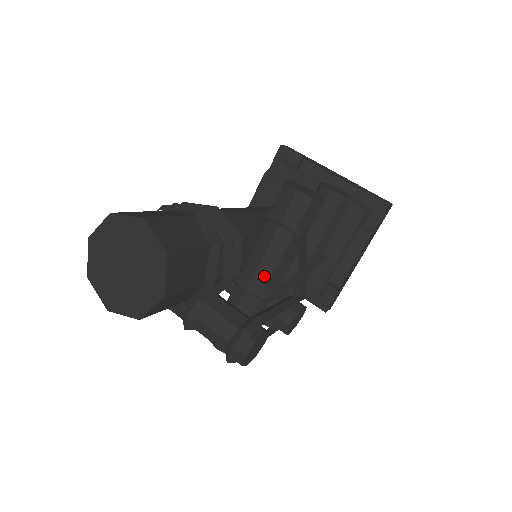
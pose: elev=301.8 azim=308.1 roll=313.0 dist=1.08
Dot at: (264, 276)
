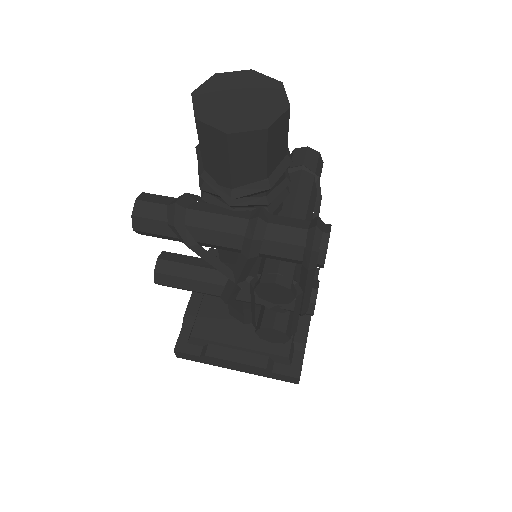
Dot at: (302, 208)
